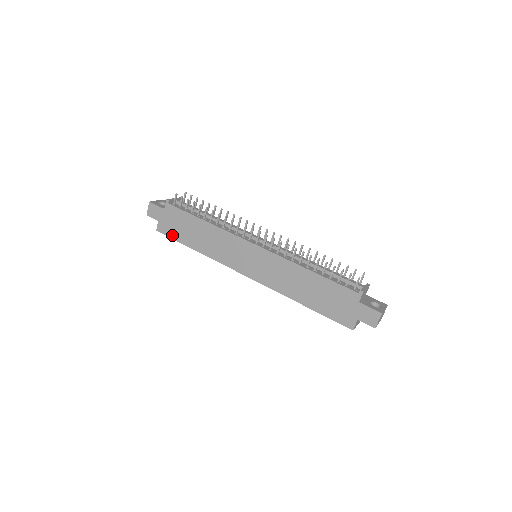
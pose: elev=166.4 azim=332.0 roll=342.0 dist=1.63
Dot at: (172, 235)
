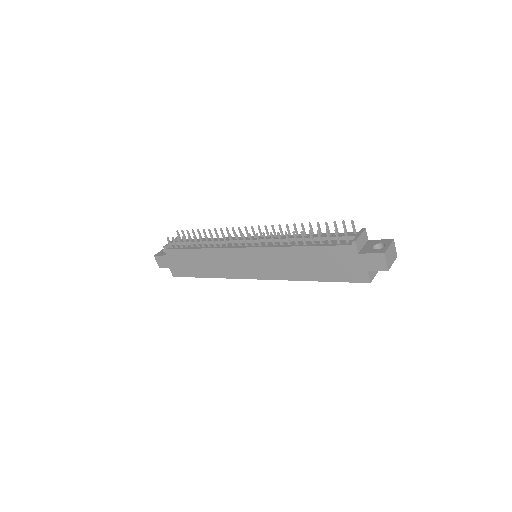
Dot at: (185, 274)
